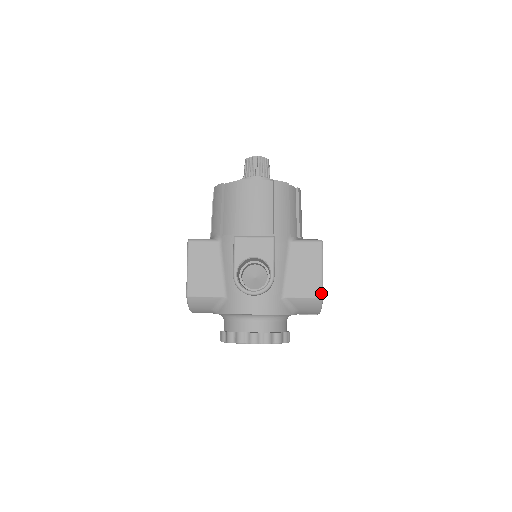
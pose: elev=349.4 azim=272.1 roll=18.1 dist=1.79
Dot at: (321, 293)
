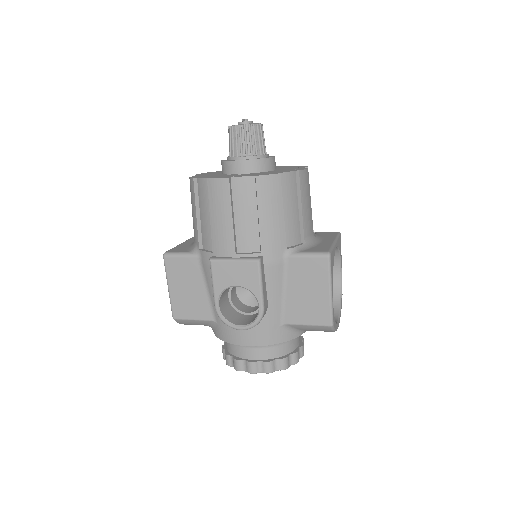
Dot at: (330, 321)
